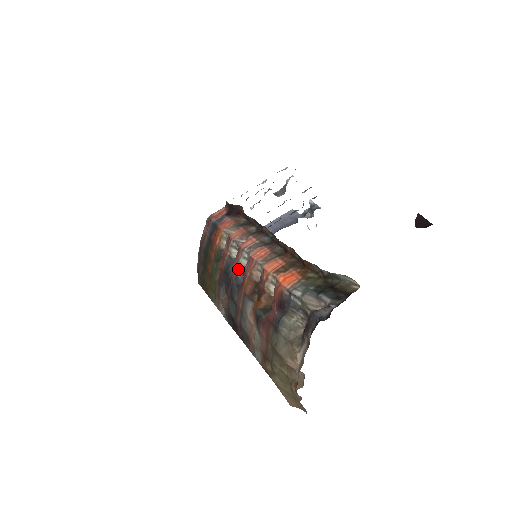
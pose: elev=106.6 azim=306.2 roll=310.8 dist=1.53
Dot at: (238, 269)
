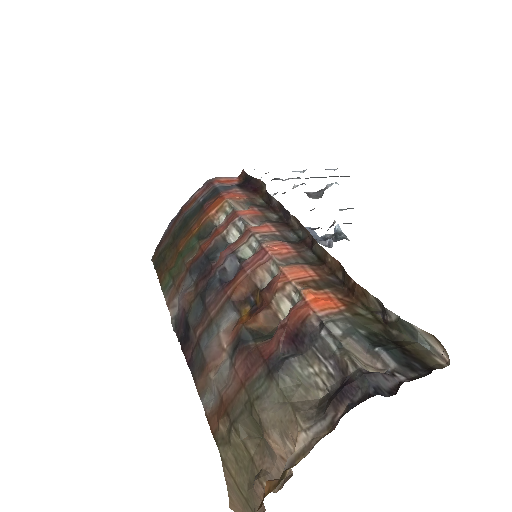
Dot at: (233, 258)
